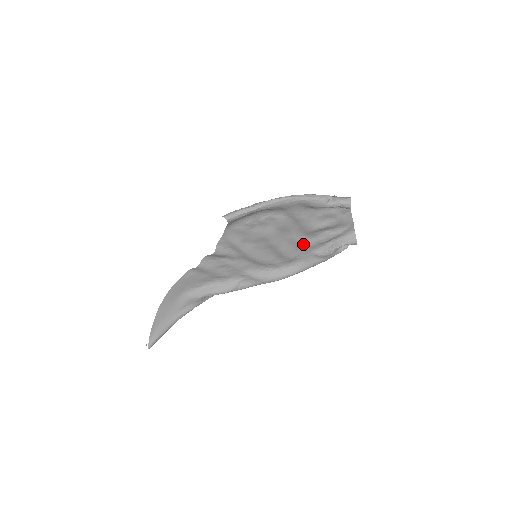
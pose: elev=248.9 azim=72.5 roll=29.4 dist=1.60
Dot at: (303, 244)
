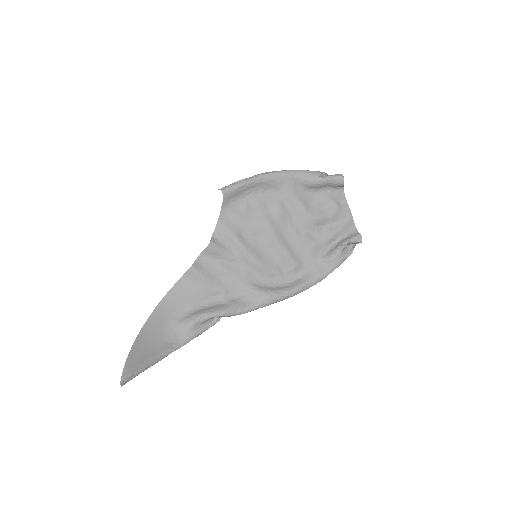
Dot at: (305, 243)
